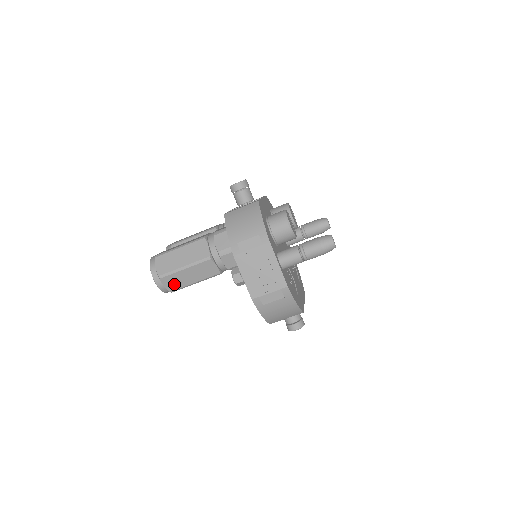
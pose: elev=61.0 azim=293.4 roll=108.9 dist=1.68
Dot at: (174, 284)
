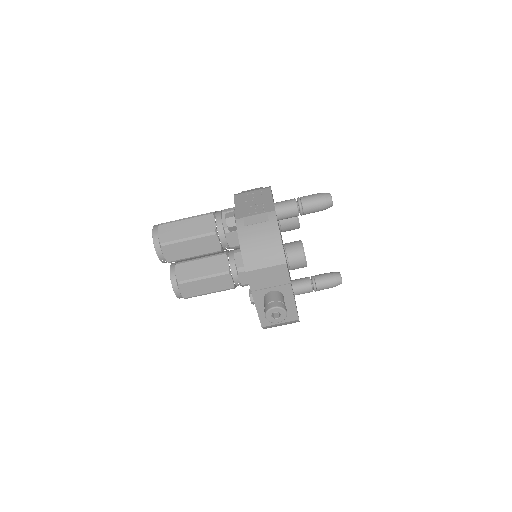
Dot at: (168, 235)
